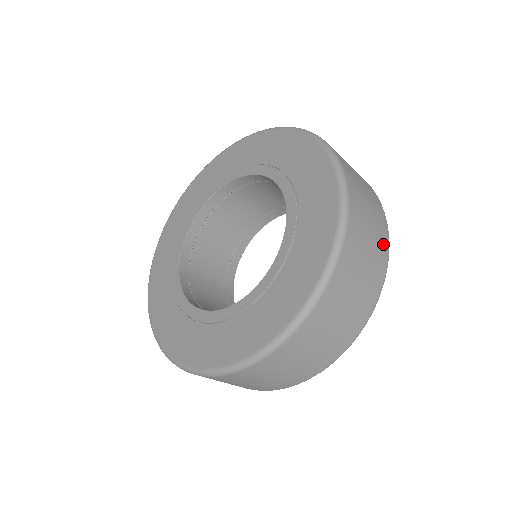
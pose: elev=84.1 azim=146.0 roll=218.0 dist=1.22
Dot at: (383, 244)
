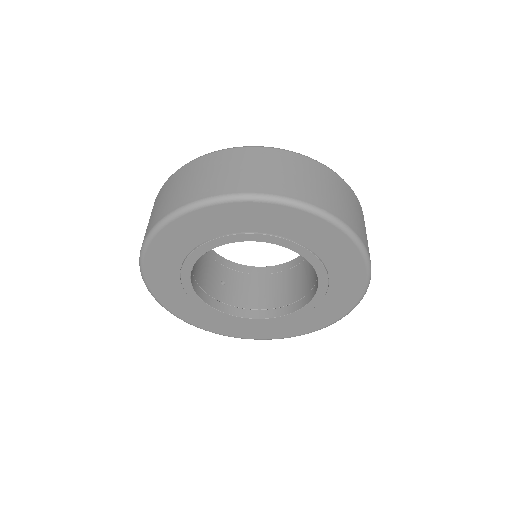
Dot at: occluded
